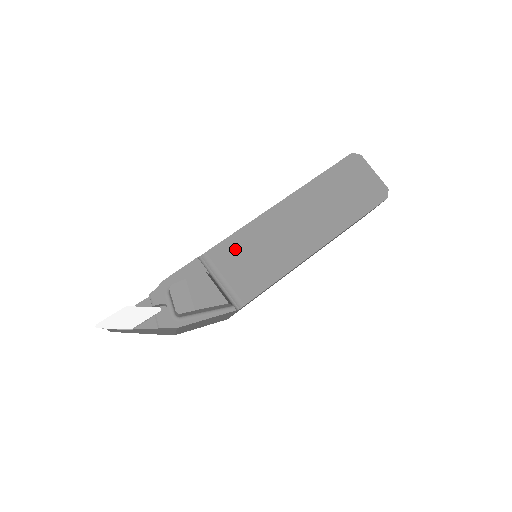
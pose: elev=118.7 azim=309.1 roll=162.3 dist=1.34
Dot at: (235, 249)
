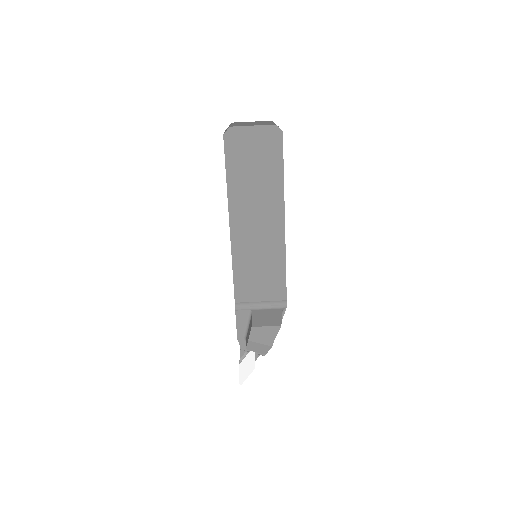
Dot at: (245, 283)
